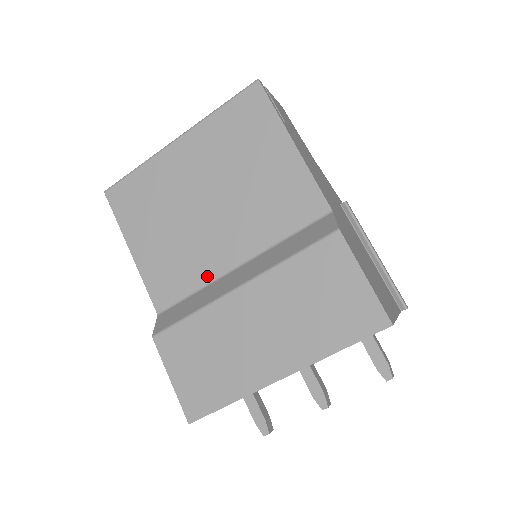
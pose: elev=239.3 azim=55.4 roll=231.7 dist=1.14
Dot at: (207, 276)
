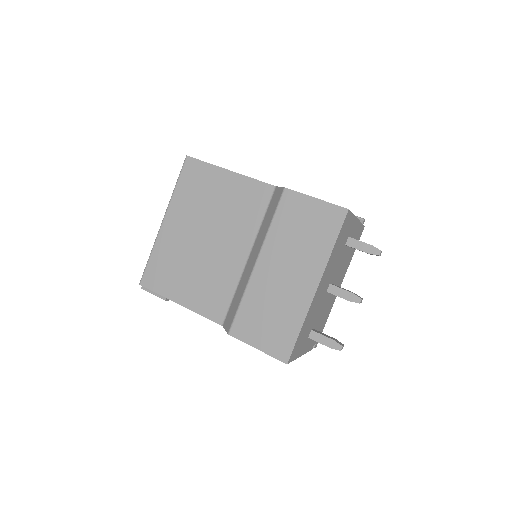
Dot at: (235, 278)
